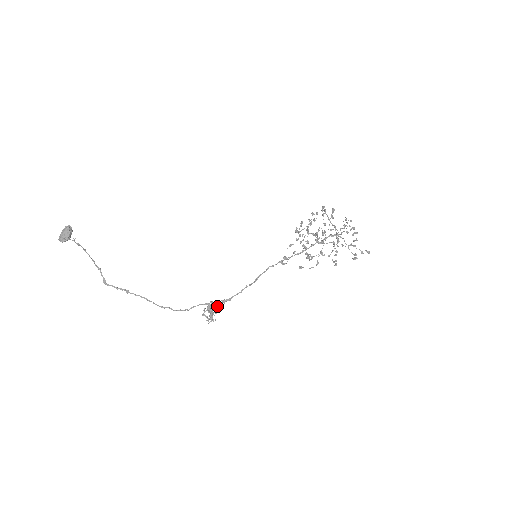
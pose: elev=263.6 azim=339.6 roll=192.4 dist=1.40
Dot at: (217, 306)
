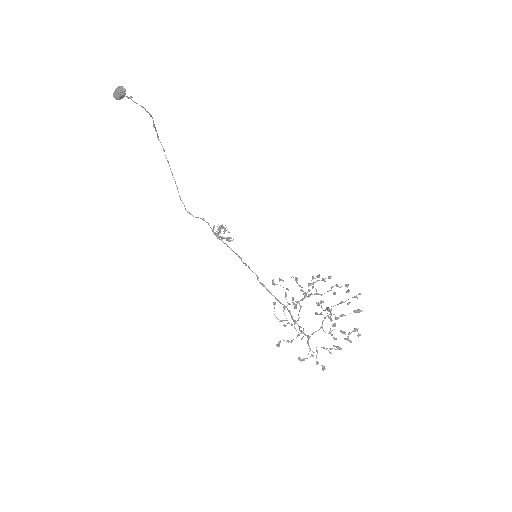
Dot at: (218, 238)
